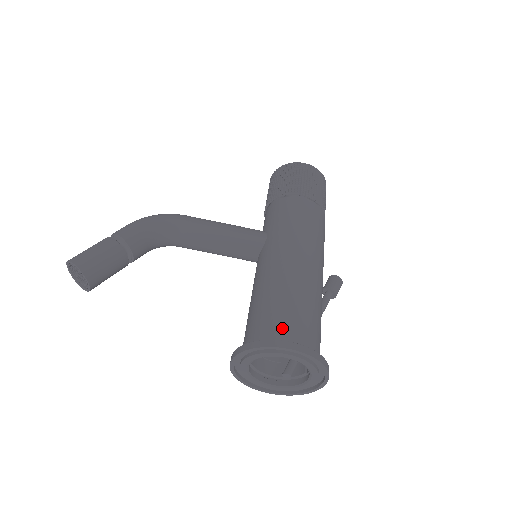
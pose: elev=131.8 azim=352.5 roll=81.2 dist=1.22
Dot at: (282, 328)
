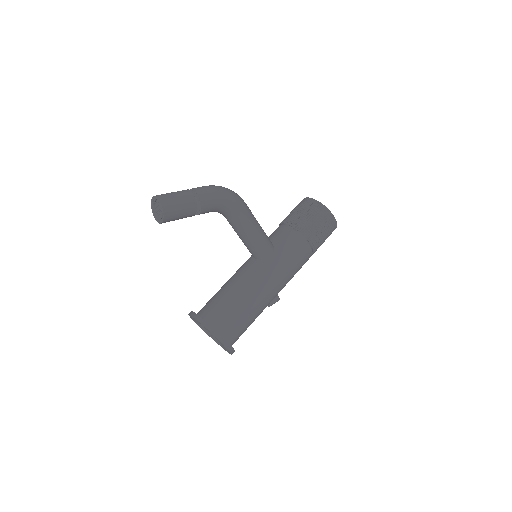
Dot at: (232, 330)
